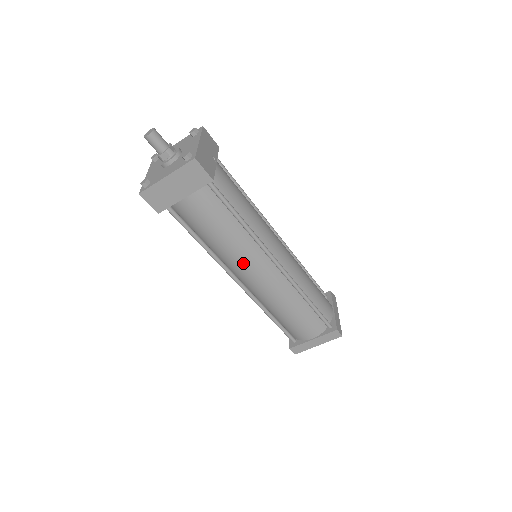
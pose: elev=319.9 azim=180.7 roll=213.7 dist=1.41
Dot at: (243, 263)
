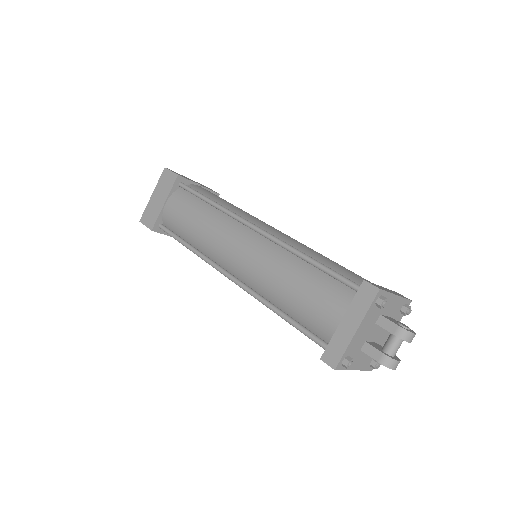
Dot at: (220, 241)
